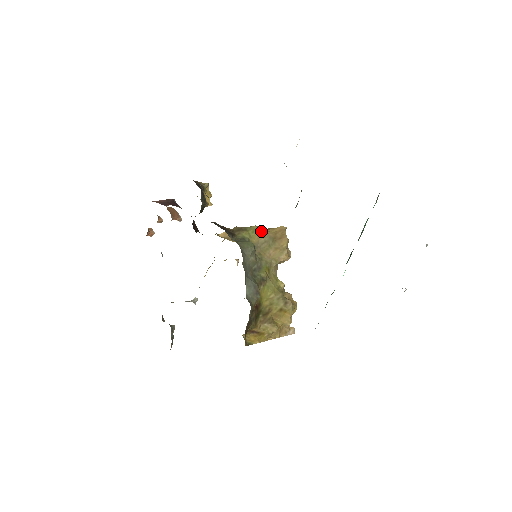
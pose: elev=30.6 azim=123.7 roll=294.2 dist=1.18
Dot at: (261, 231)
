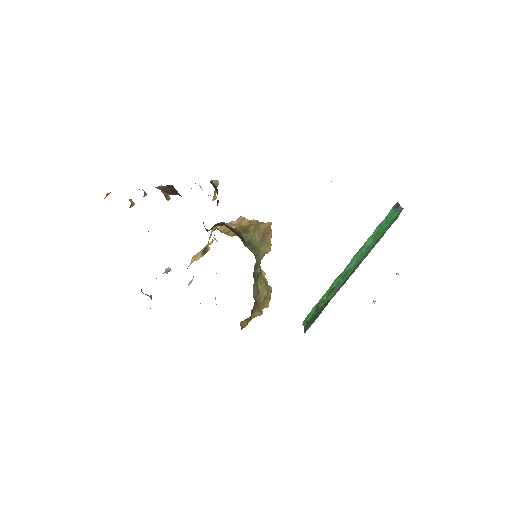
Dot at: (257, 230)
